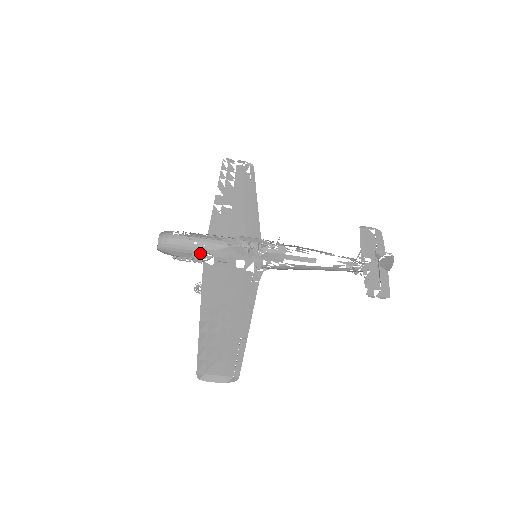
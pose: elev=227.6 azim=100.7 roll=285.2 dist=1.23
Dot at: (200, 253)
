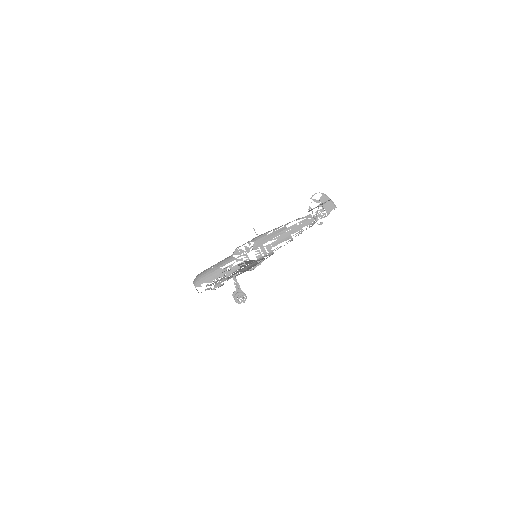
Dot at: (219, 270)
